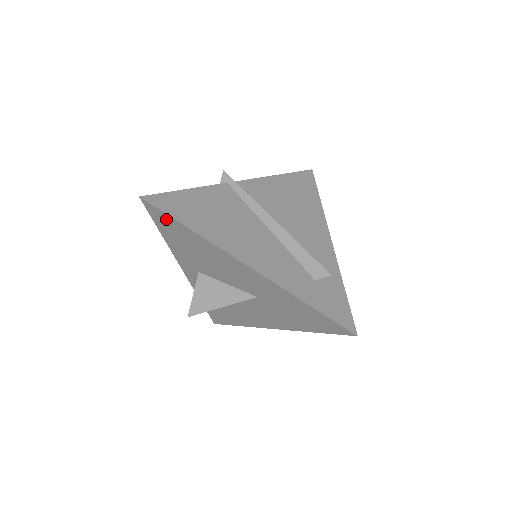
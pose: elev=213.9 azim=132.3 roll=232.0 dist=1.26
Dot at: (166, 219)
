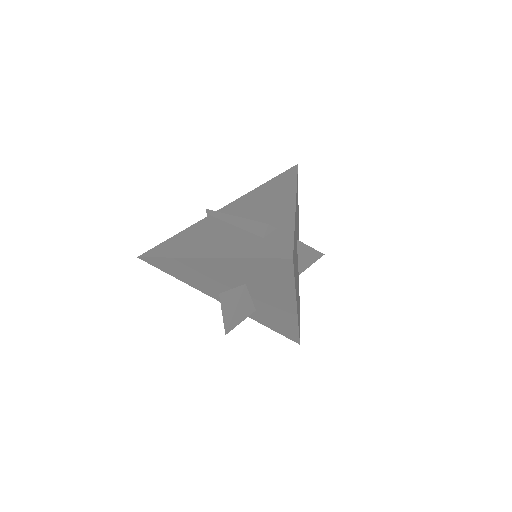
Dot at: (157, 262)
